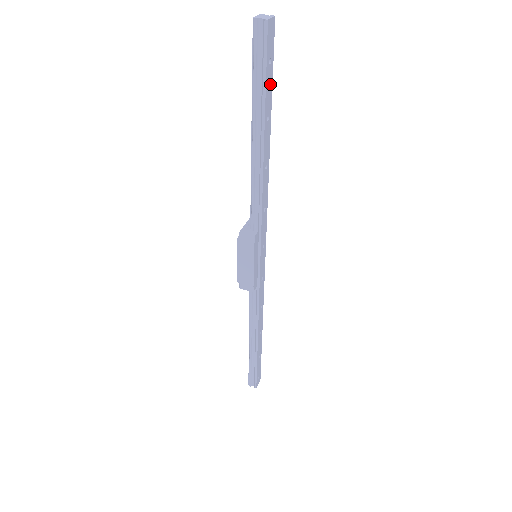
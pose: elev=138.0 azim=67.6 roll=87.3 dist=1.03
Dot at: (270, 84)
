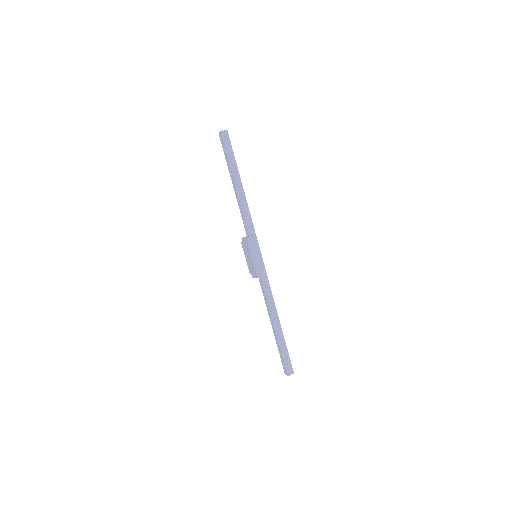
Dot at: occluded
